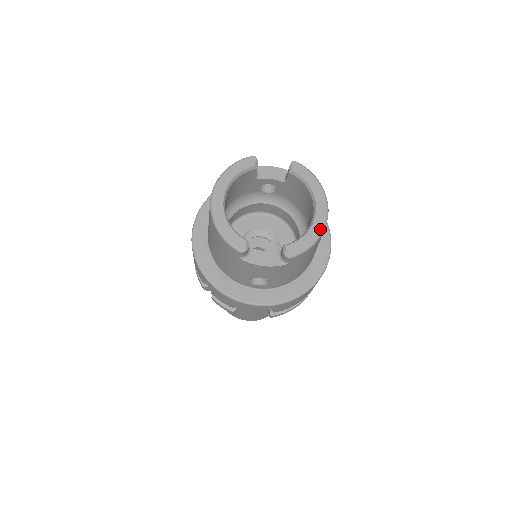
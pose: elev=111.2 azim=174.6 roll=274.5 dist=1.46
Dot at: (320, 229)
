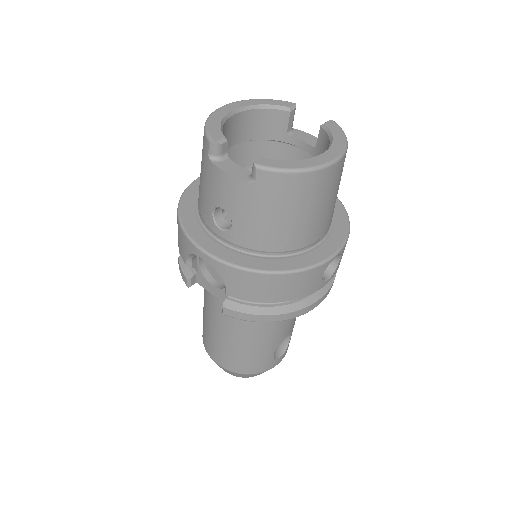
Dot at: (314, 165)
